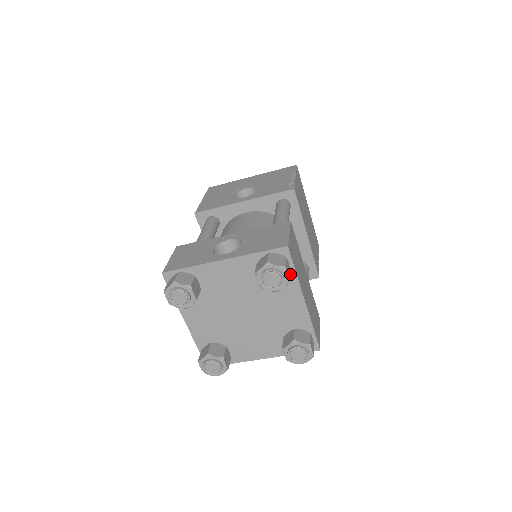
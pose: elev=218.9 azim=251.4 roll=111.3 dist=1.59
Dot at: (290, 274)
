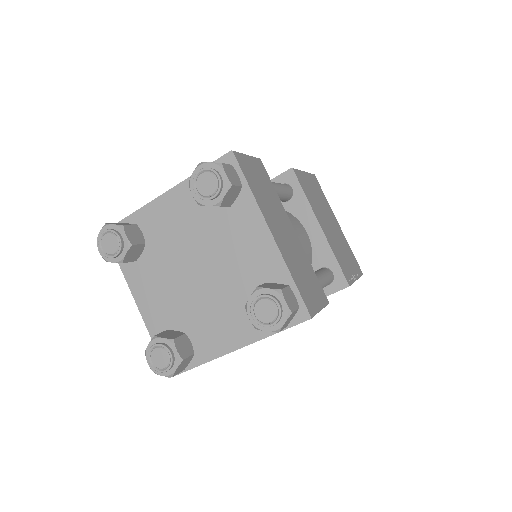
Dot at: (237, 184)
